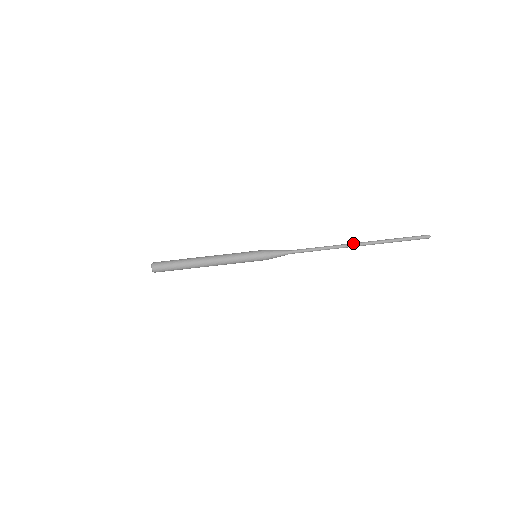
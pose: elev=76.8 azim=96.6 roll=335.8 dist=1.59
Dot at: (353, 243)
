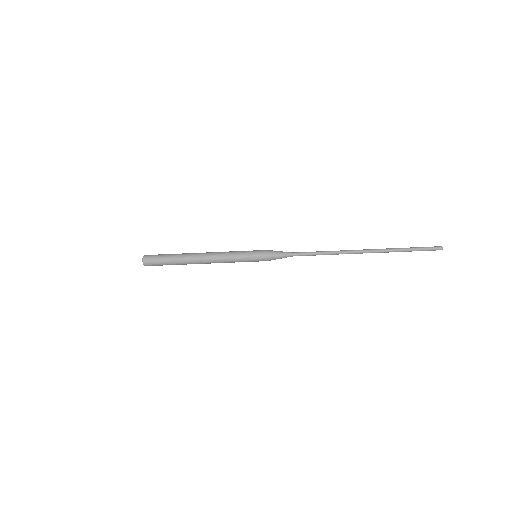
Dot at: (361, 250)
